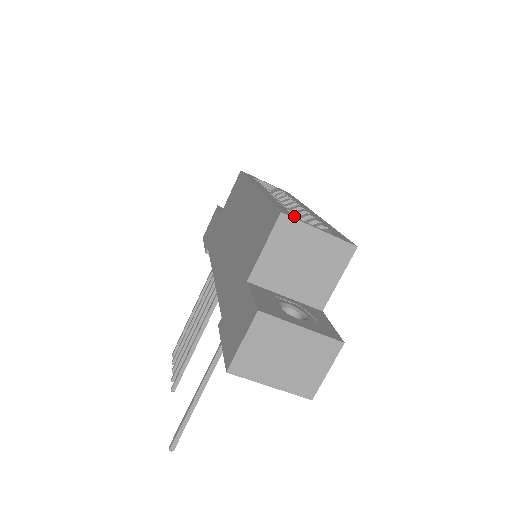
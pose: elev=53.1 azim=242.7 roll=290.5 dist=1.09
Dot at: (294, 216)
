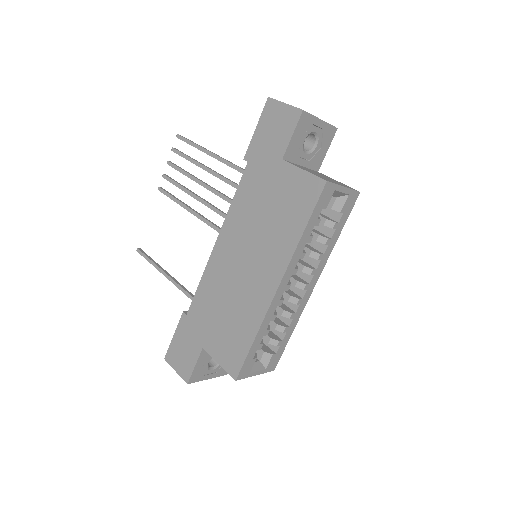
Dot at: (248, 371)
